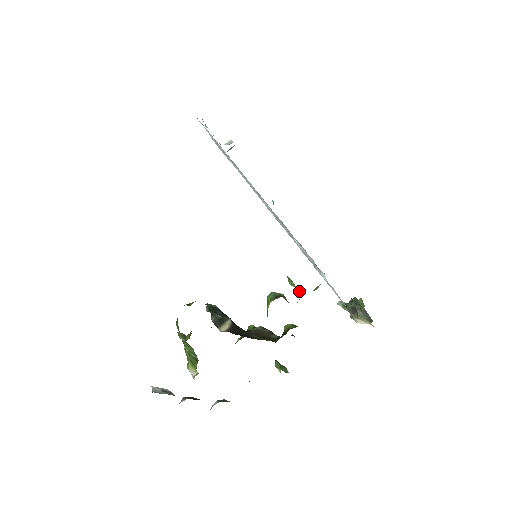
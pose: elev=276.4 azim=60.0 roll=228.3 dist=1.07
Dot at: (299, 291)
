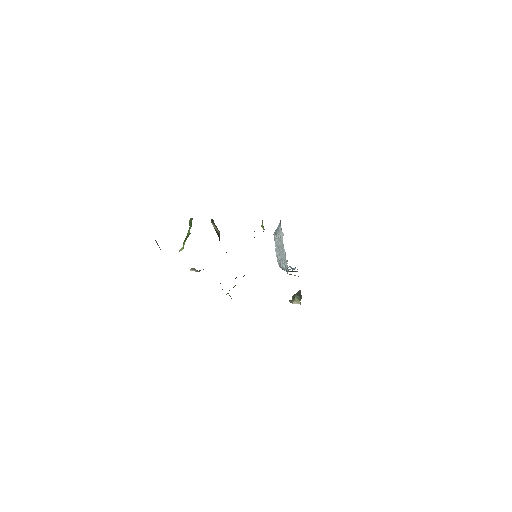
Dot at: occluded
